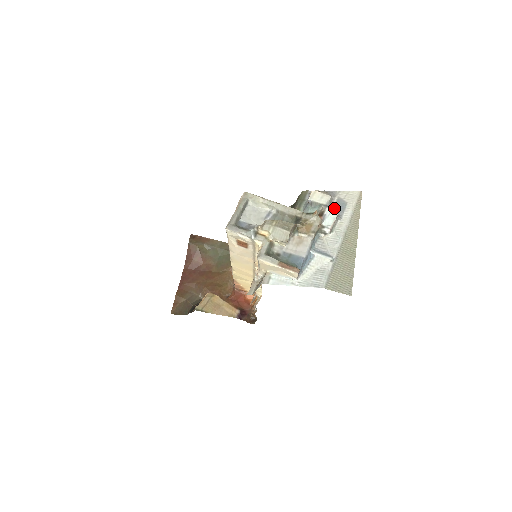
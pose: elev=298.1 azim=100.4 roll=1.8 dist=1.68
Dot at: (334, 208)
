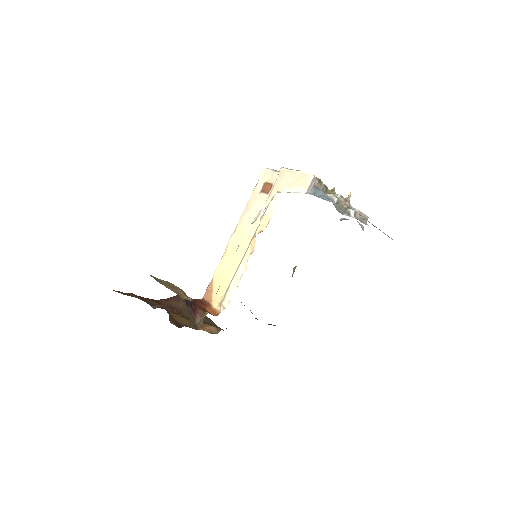
Dot at: occluded
